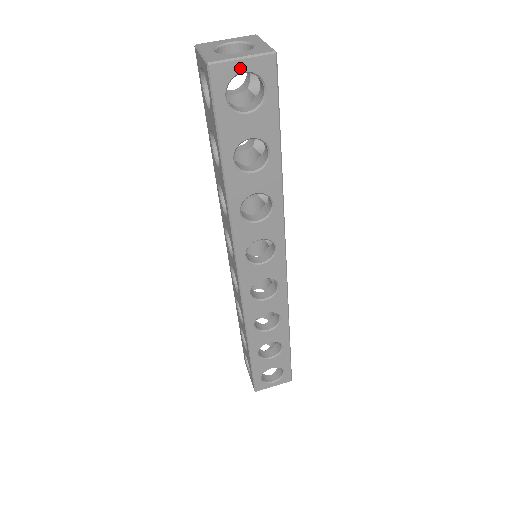
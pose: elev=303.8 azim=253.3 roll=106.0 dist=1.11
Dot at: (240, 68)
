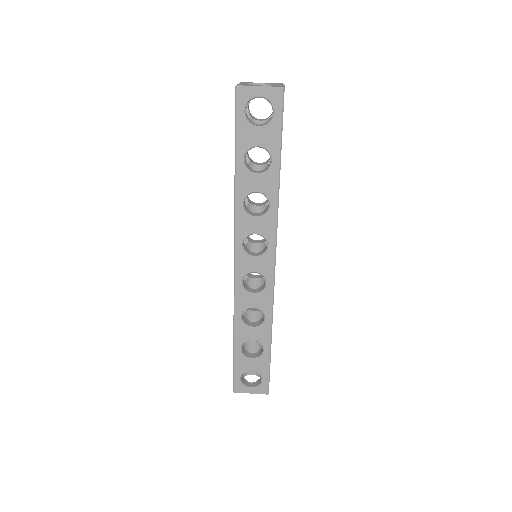
Dot at: (257, 93)
